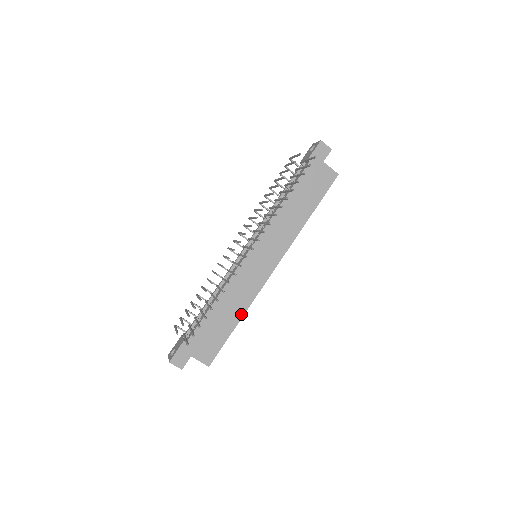
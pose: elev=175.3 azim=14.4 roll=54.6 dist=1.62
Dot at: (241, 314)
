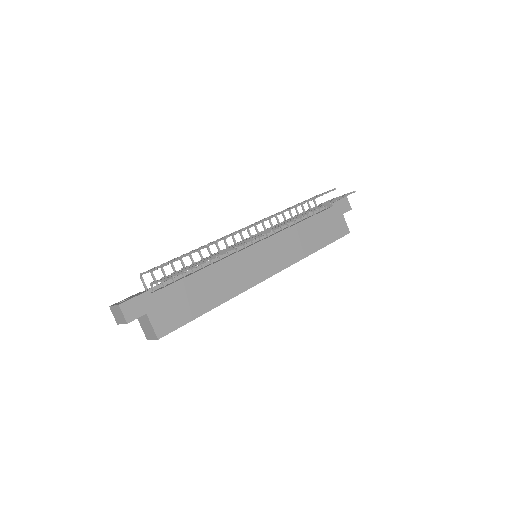
Dot at: (220, 301)
